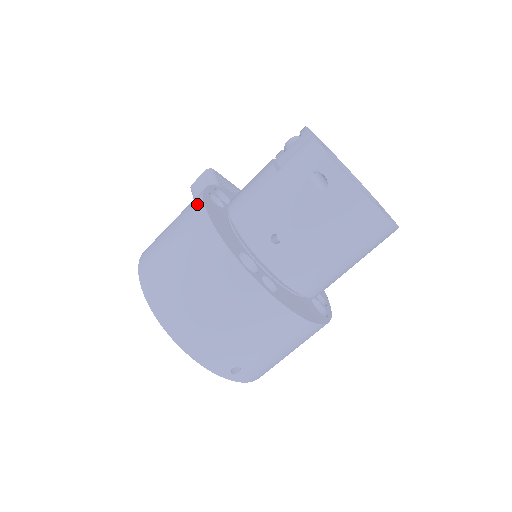
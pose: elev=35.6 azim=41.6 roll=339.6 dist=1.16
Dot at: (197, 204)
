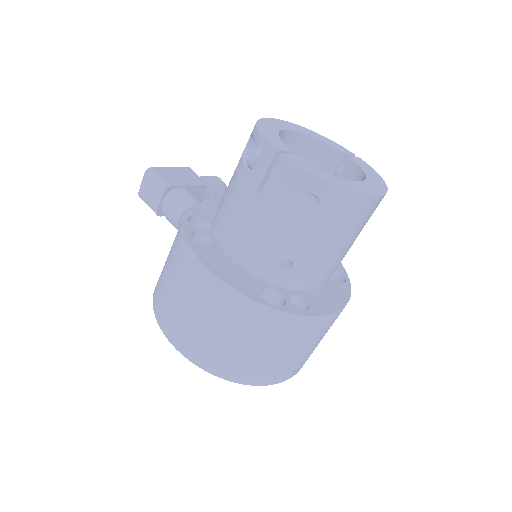
Dot at: (192, 261)
